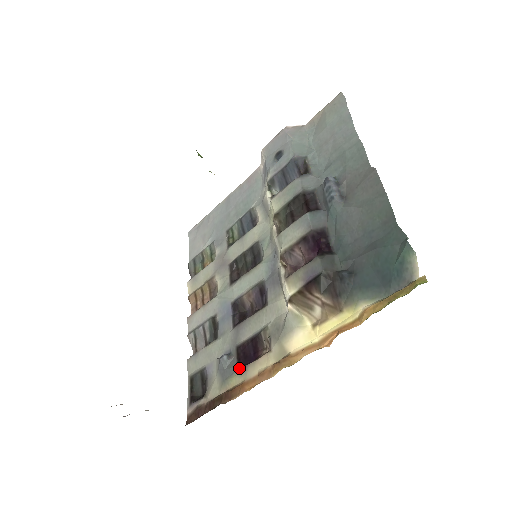
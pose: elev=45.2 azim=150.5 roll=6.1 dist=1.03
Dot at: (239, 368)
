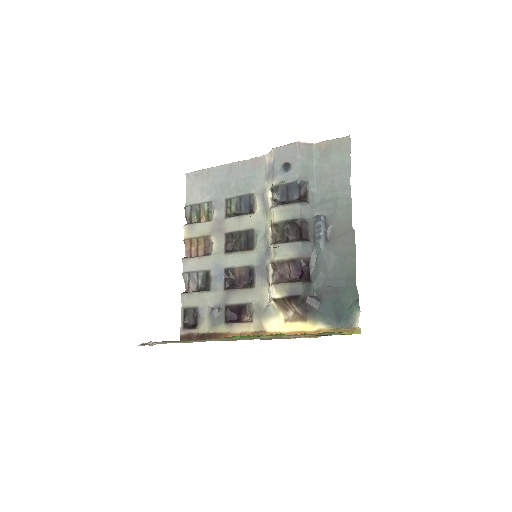
Dot at: (226, 322)
